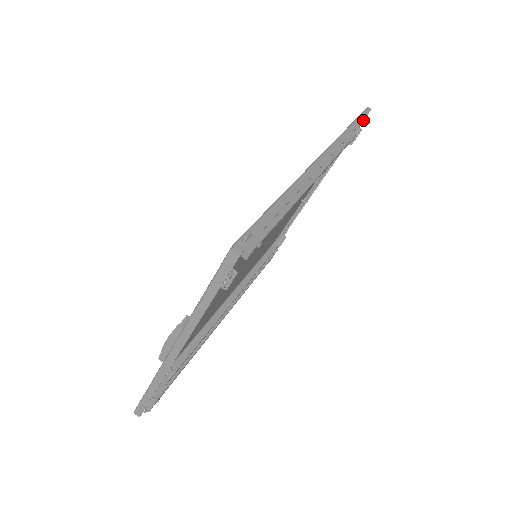
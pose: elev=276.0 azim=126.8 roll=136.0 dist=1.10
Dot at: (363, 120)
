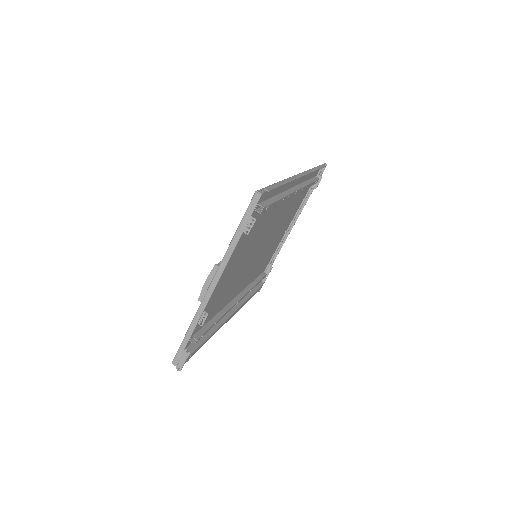
Dot at: (322, 167)
